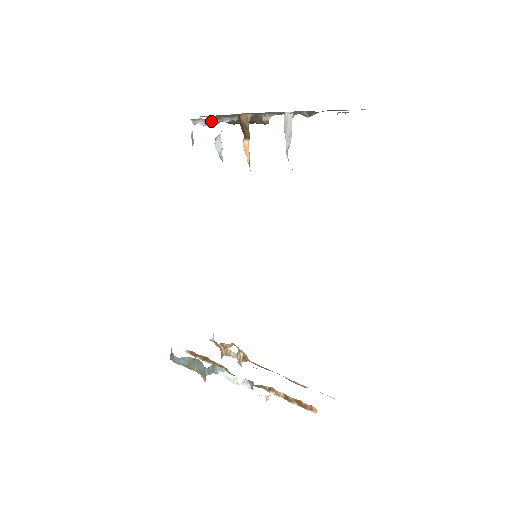
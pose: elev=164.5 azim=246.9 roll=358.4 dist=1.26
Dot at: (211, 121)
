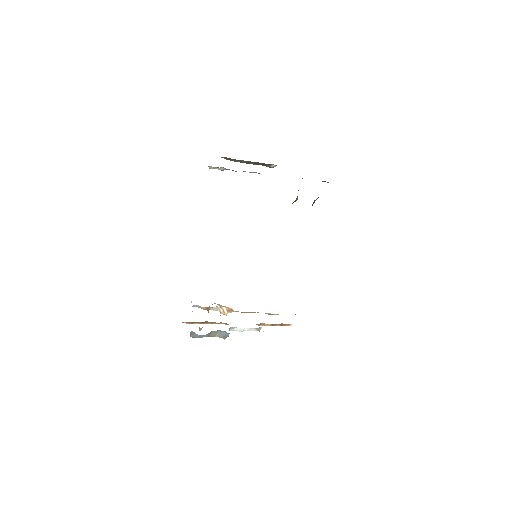
Dot at: occluded
